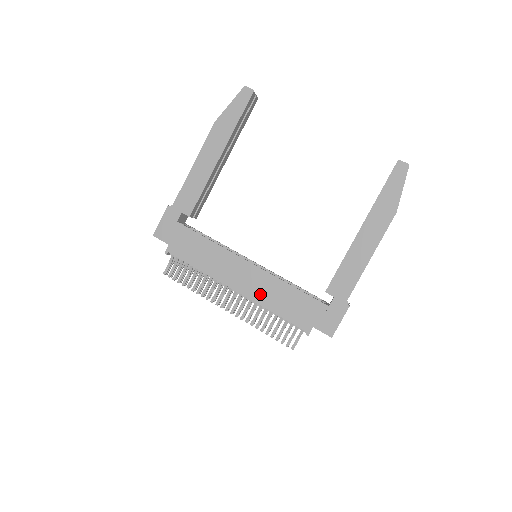
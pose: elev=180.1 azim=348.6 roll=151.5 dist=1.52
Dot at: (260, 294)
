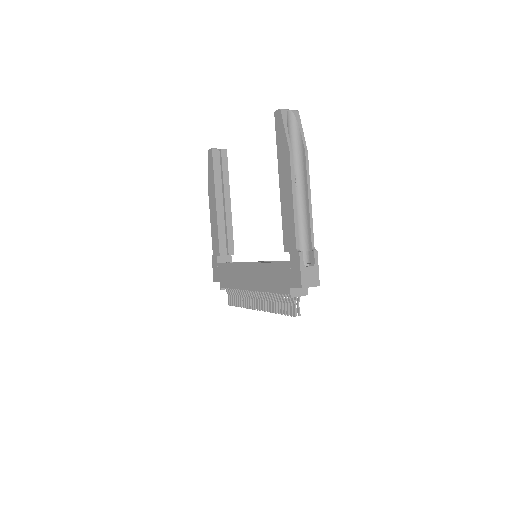
Dot at: (260, 283)
